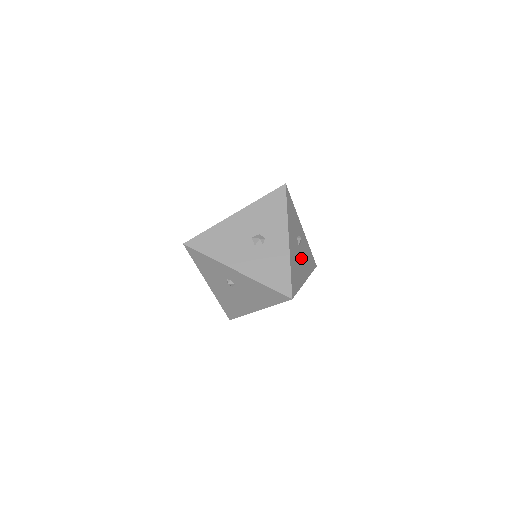
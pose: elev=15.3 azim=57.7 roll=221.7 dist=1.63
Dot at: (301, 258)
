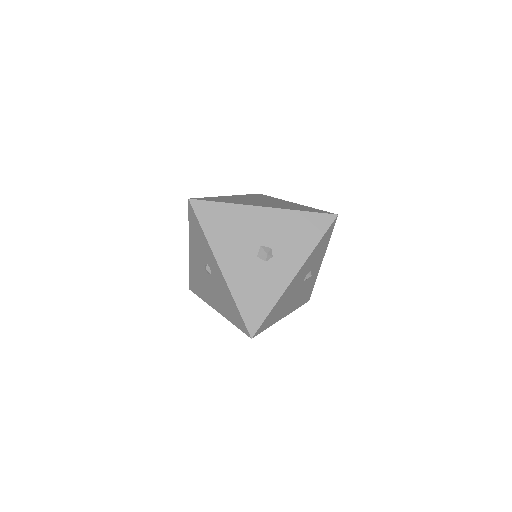
Dot at: (296, 294)
